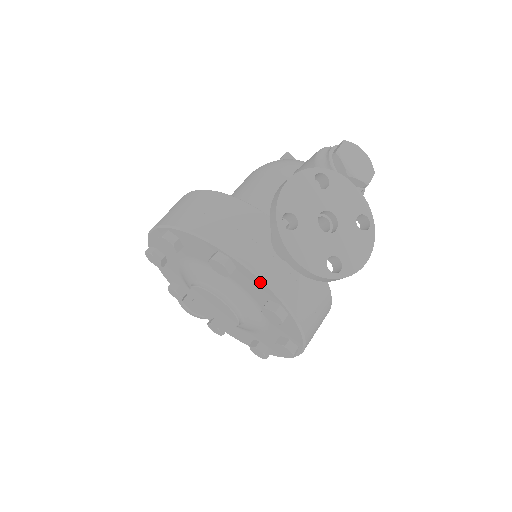
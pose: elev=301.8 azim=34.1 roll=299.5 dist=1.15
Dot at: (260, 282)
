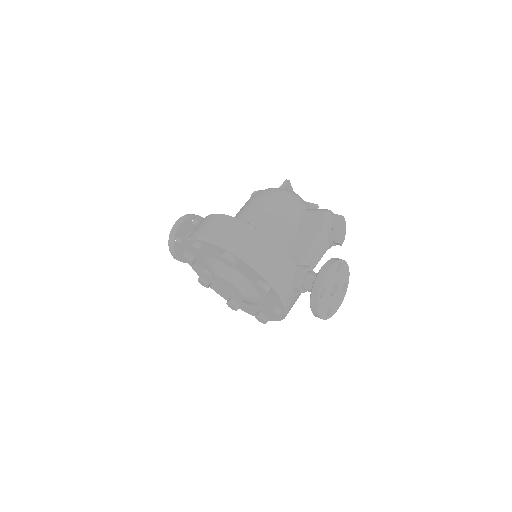
Dot at: (281, 302)
